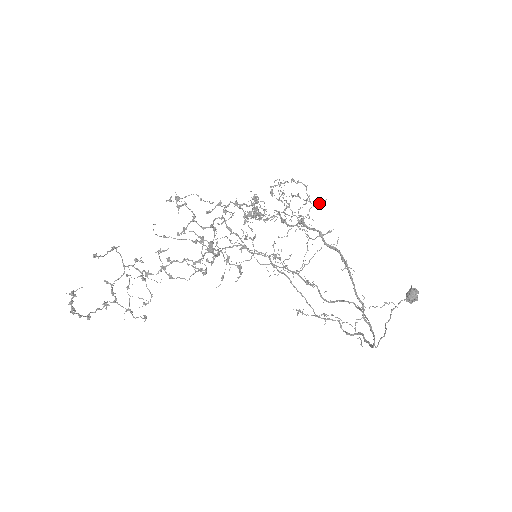
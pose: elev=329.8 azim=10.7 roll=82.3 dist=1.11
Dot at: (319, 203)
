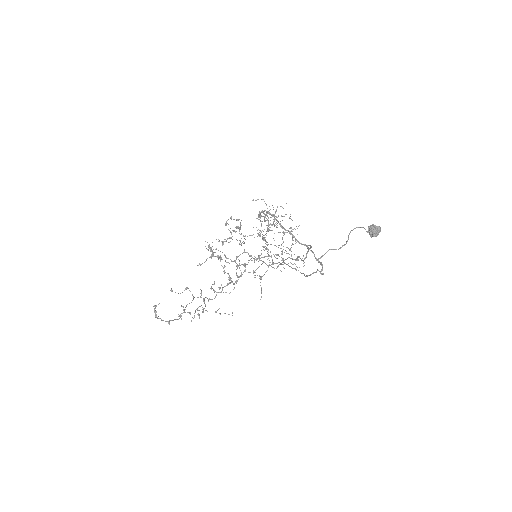
Dot at: occluded
